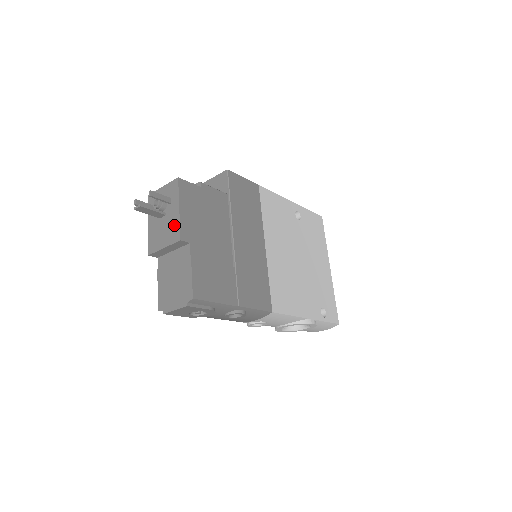
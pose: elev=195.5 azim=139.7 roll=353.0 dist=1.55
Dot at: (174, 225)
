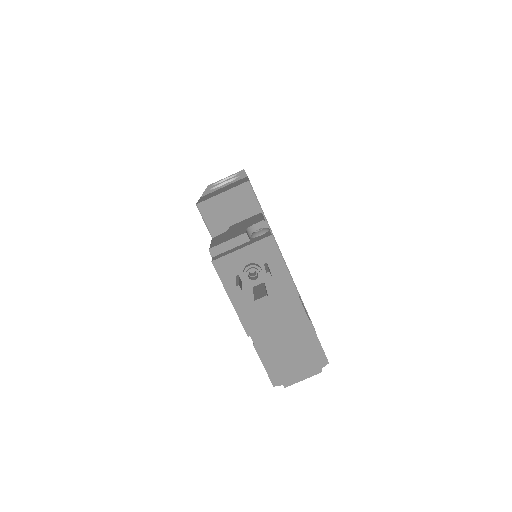
Dot at: (287, 296)
